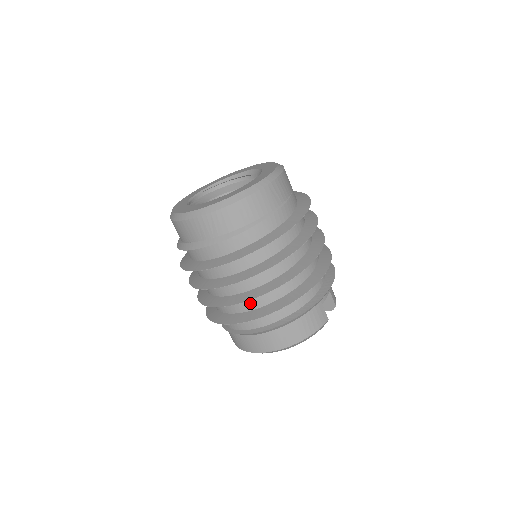
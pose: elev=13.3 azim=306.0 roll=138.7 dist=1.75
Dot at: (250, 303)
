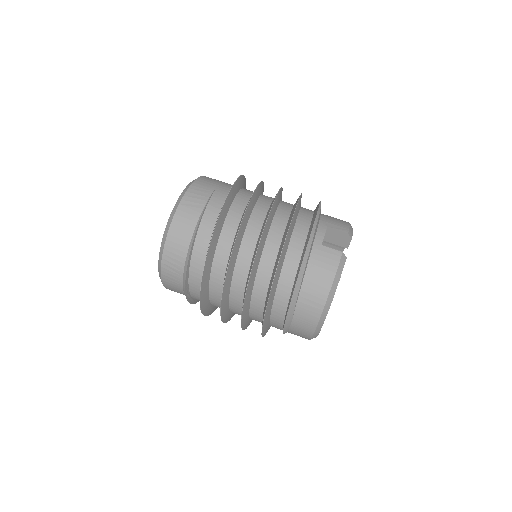
Dot at: (257, 299)
